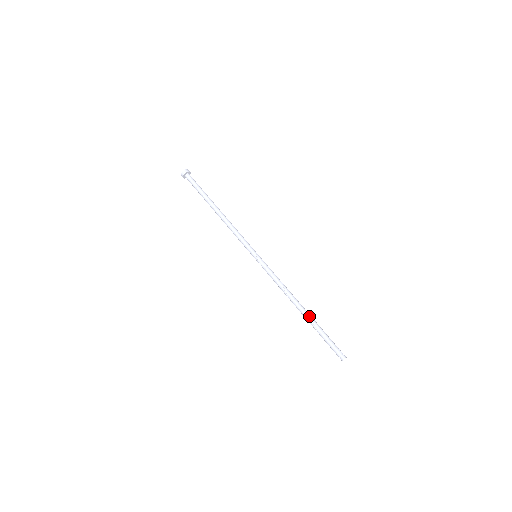
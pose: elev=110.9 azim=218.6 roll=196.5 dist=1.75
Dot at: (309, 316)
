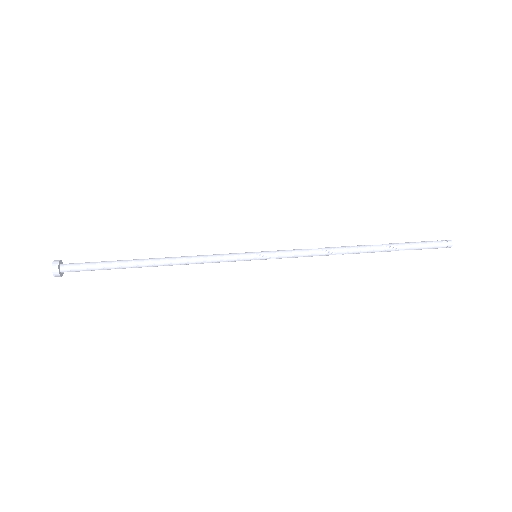
Dot at: (378, 246)
